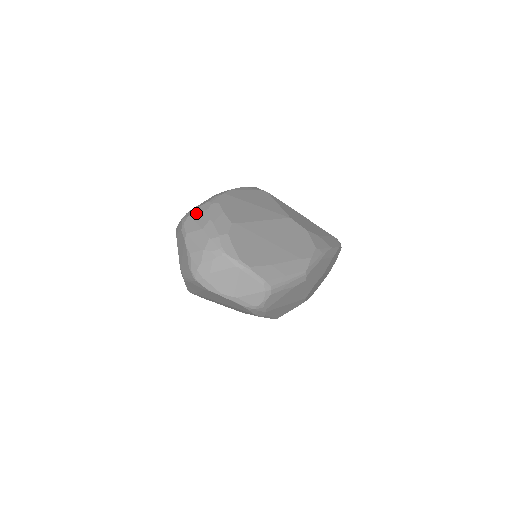
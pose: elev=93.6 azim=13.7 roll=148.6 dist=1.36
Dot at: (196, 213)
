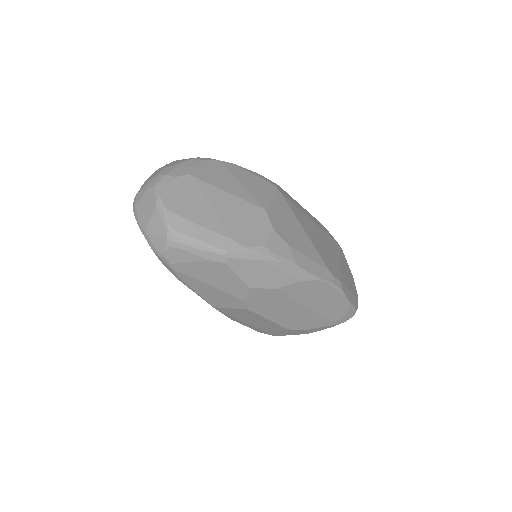
Dot at: (180, 160)
